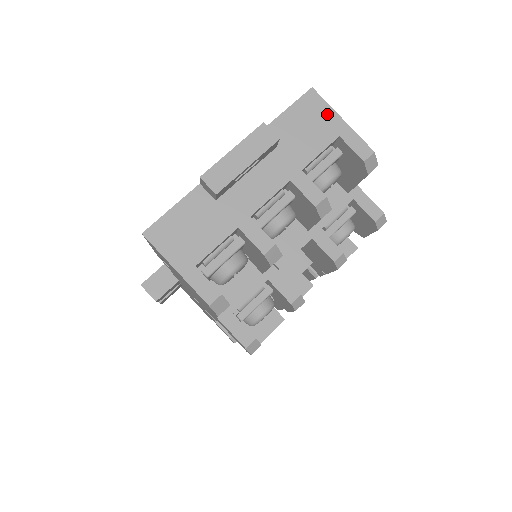
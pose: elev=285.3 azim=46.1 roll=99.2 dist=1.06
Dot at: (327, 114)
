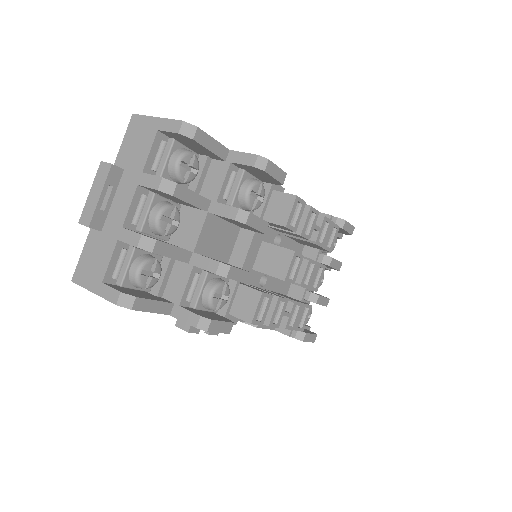
Dot at: (146, 123)
